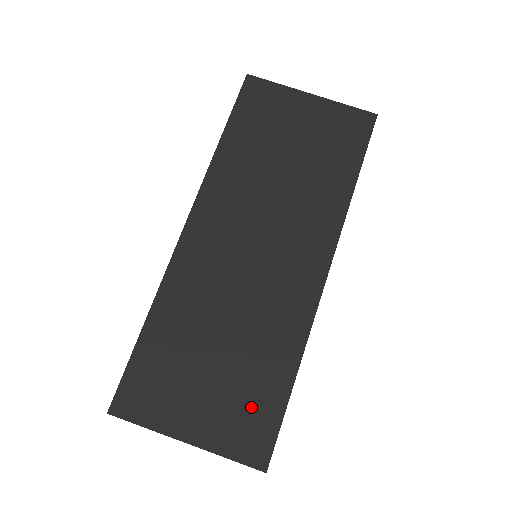
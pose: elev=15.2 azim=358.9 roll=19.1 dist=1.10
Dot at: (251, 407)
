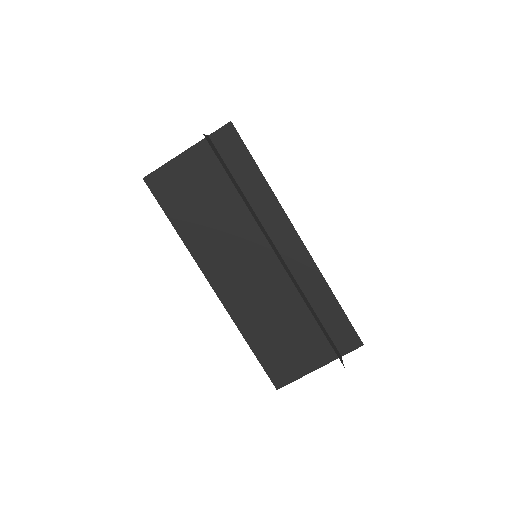
Dot at: (330, 329)
